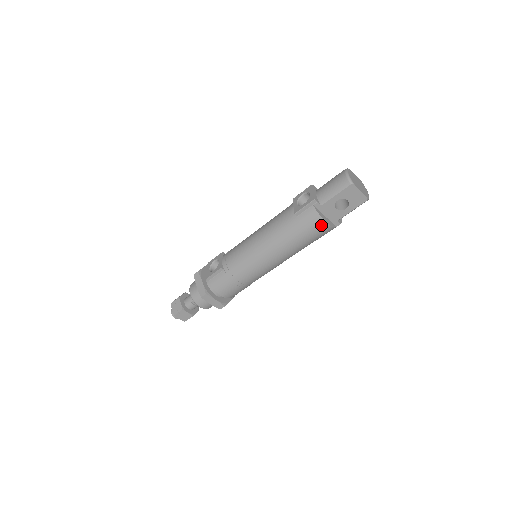
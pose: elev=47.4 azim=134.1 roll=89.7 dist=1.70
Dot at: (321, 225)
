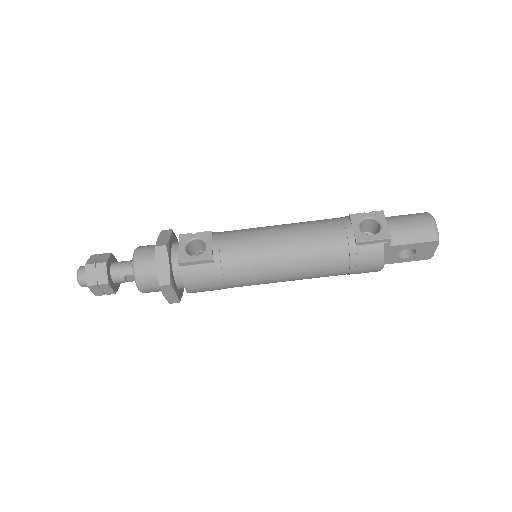
Dot at: (375, 267)
